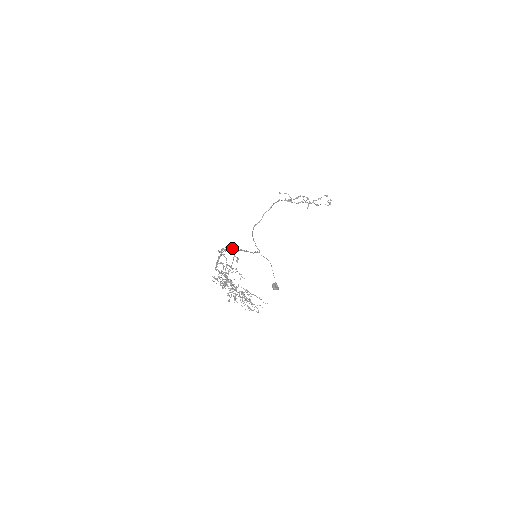
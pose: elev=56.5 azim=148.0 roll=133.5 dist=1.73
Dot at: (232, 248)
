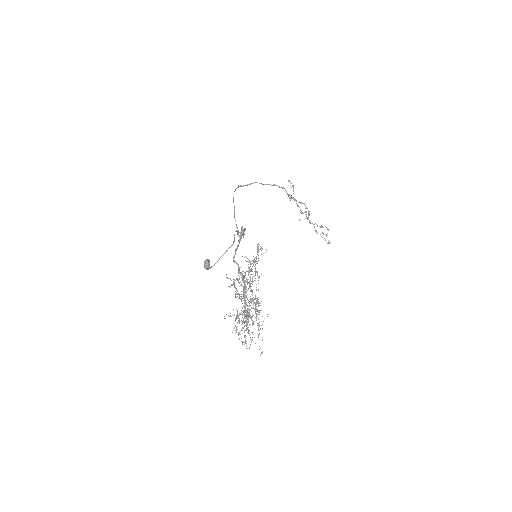
Dot at: occluded
